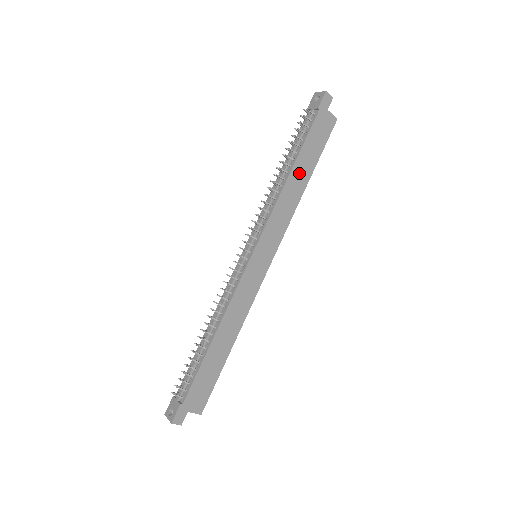
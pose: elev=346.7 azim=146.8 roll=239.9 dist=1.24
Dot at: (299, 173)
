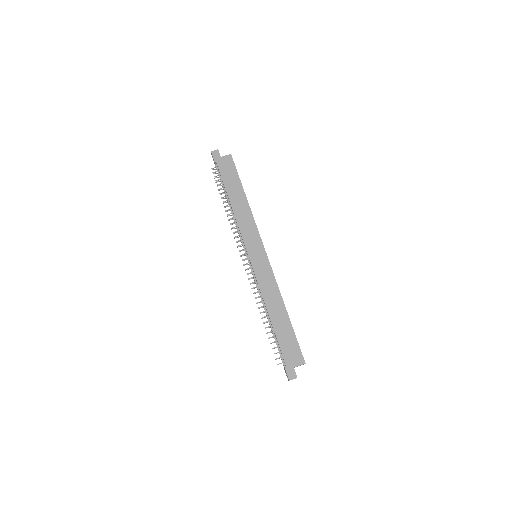
Dot at: (236, 197)
